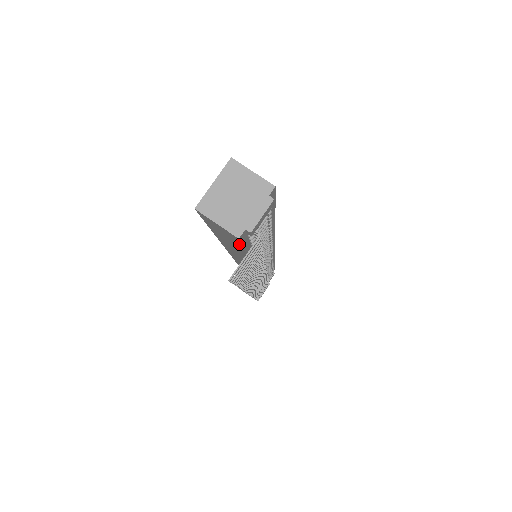
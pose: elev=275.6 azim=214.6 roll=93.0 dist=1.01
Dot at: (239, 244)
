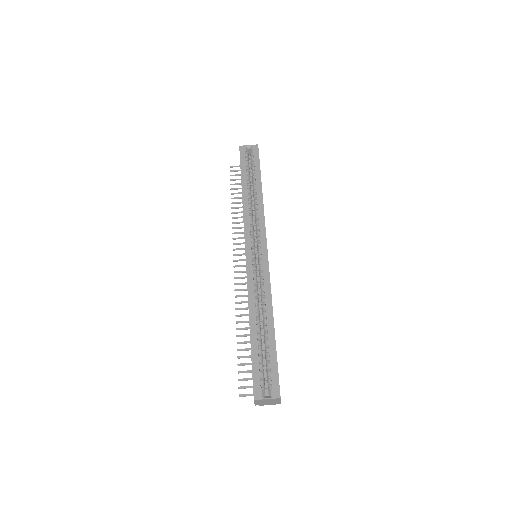
Dot at: occluded
